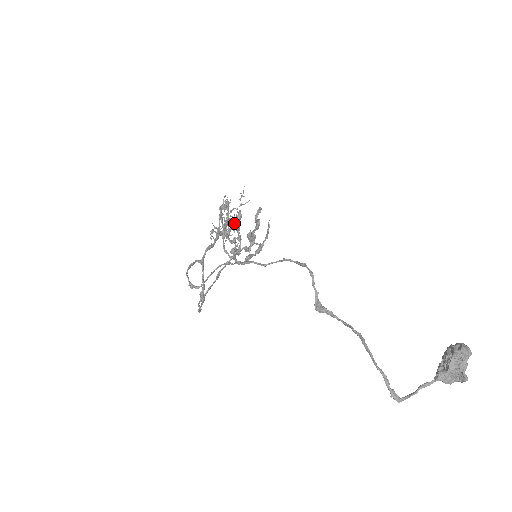
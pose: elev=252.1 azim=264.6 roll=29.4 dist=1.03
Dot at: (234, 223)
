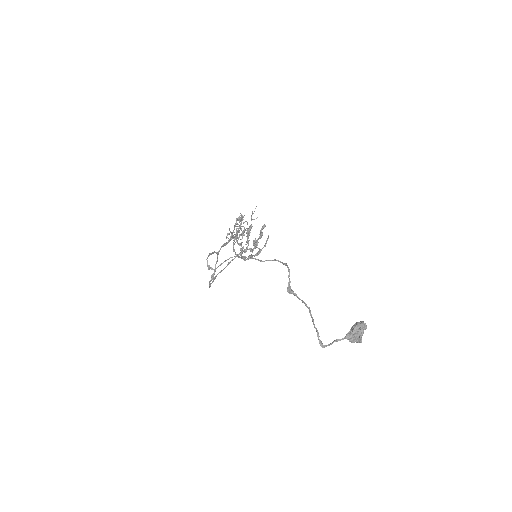
Dot at: (244, 231)
